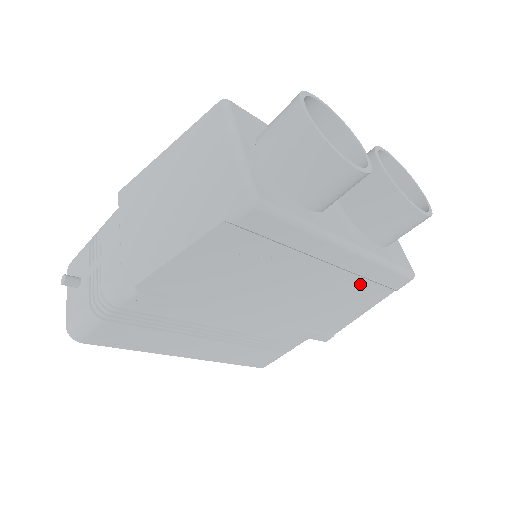
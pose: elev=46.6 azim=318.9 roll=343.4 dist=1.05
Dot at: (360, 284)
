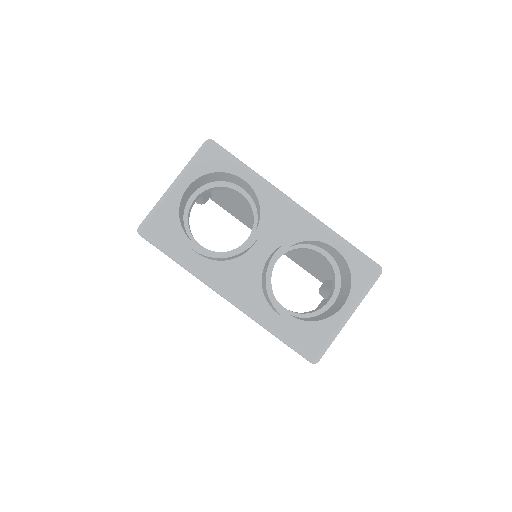
Dot at: occluded
